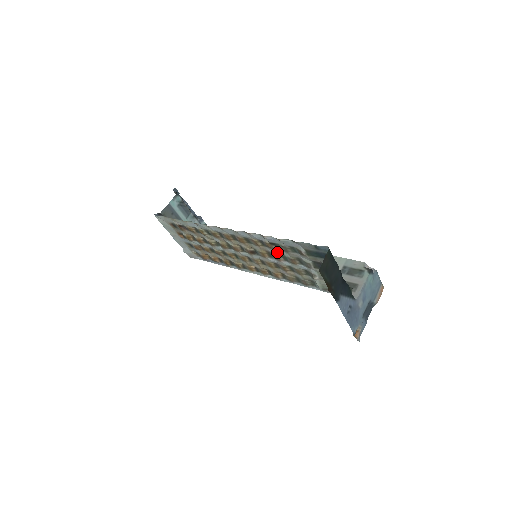
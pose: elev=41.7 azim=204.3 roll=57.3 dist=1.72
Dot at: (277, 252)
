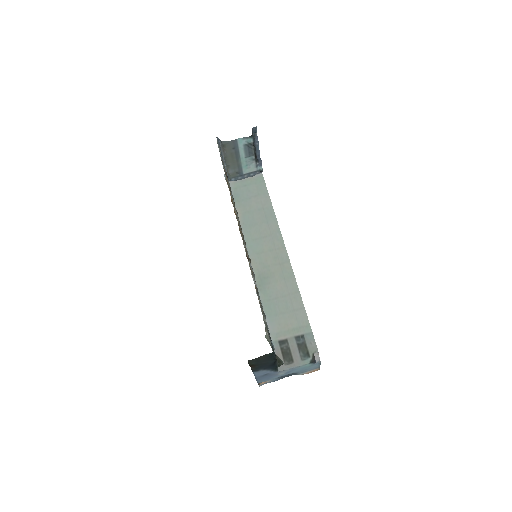
Dot at: occluded
